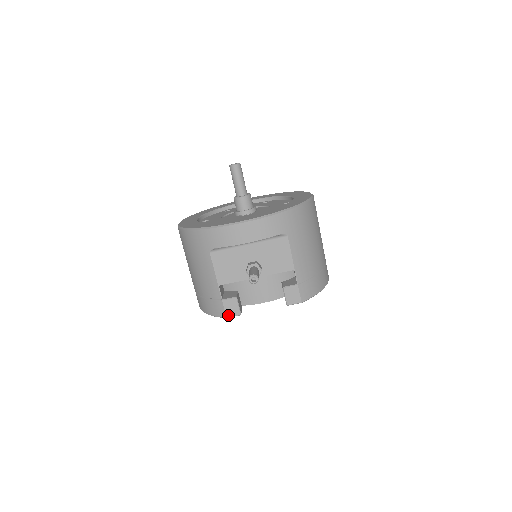
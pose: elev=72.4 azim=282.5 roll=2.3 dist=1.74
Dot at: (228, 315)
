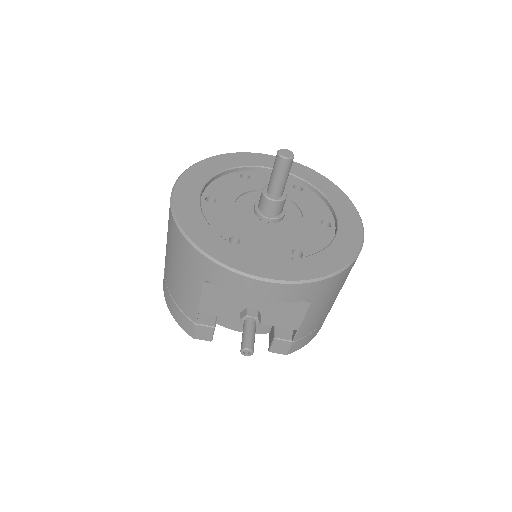
Dot at: (196, 337)
